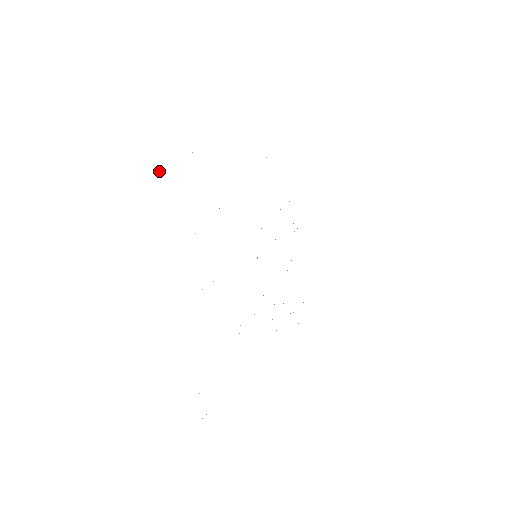
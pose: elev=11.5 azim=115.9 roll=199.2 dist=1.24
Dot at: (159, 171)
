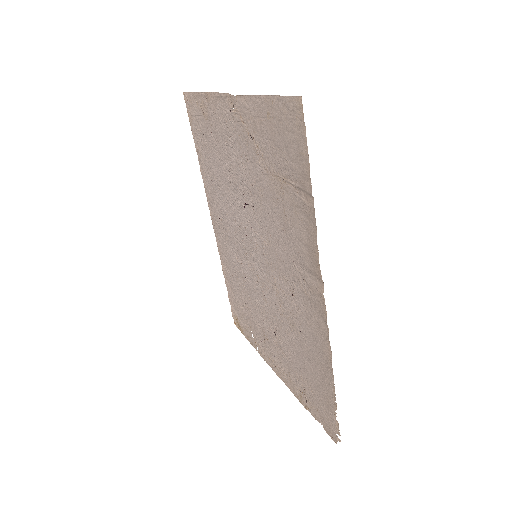
Dot at: occluded
